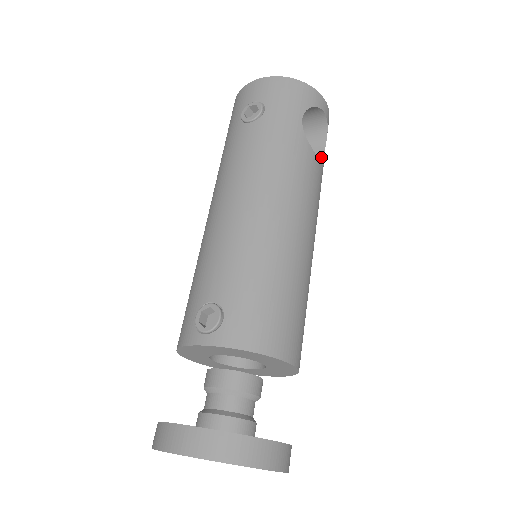
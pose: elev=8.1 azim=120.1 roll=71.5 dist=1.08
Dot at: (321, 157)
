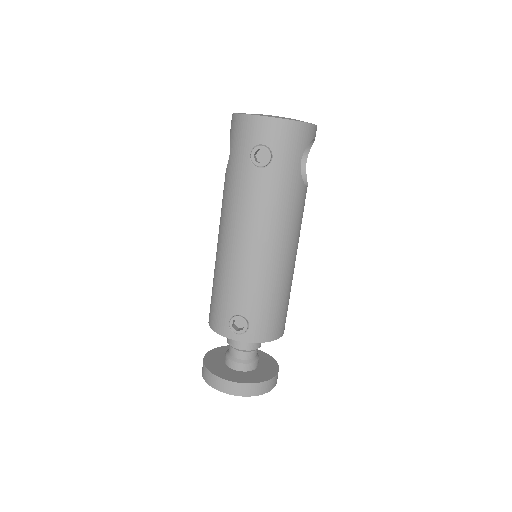
Dot at: (304, 162)
